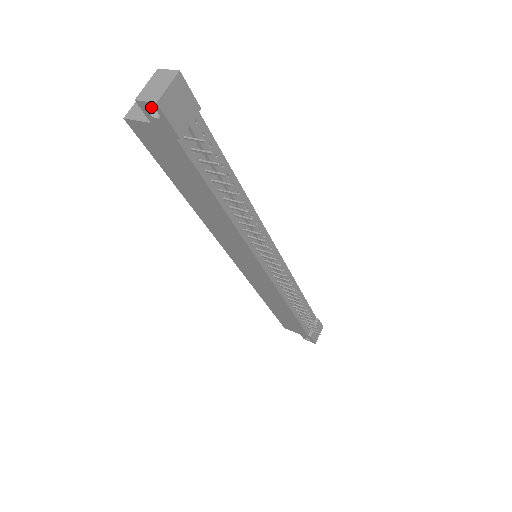
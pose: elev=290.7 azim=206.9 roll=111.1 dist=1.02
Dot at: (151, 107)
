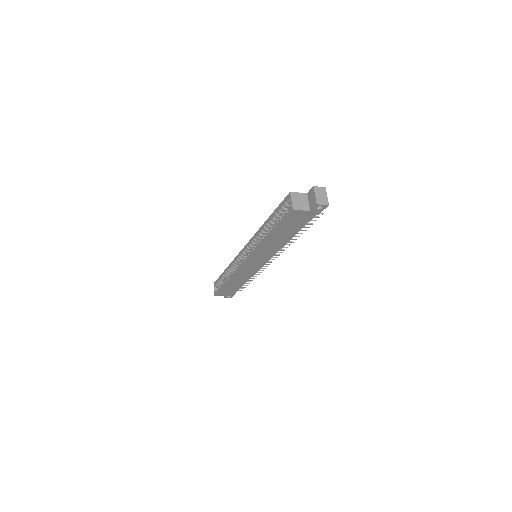
Dot at: (323, 206)
